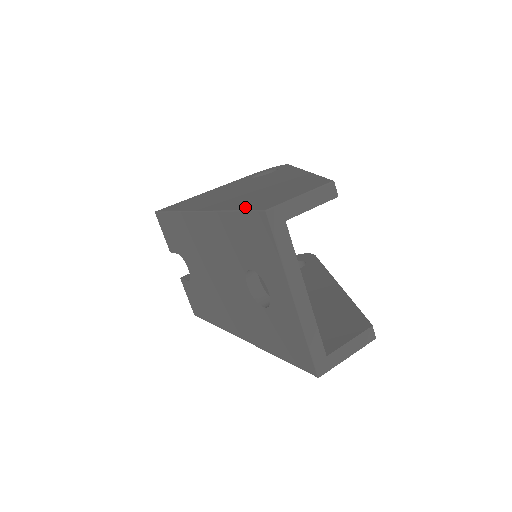
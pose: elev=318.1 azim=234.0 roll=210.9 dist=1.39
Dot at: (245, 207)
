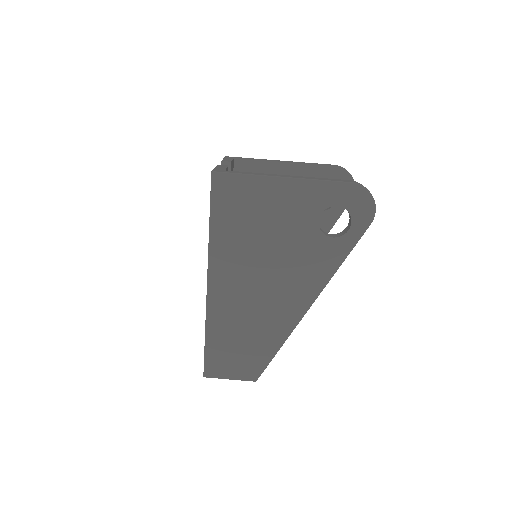
Dot at: (210, 349)
